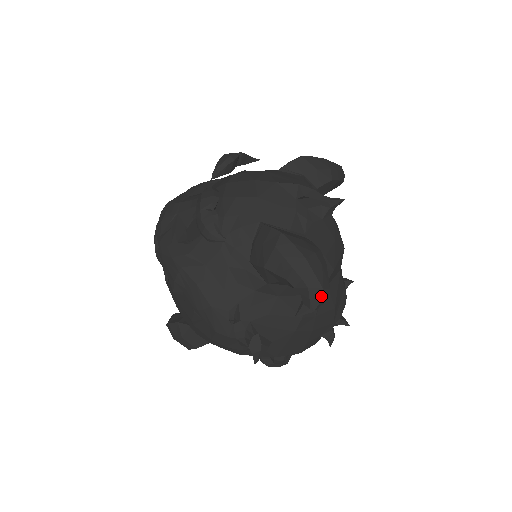
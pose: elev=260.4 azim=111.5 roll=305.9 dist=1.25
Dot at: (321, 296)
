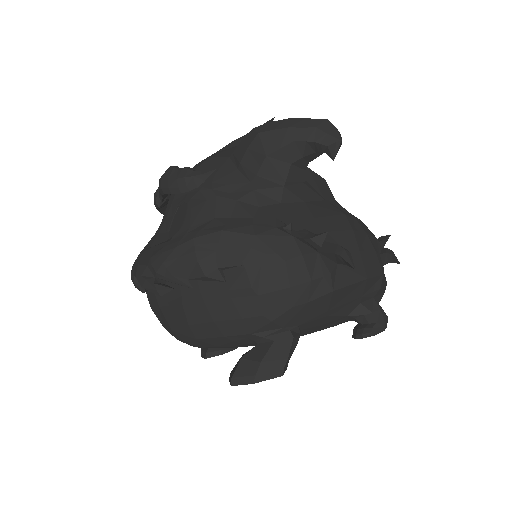
Dot at: (332, 125)
